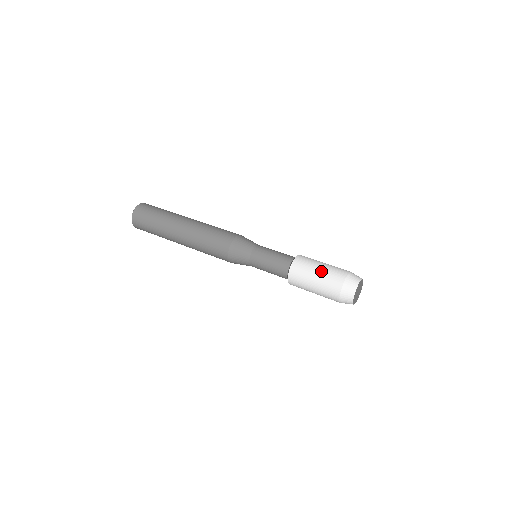
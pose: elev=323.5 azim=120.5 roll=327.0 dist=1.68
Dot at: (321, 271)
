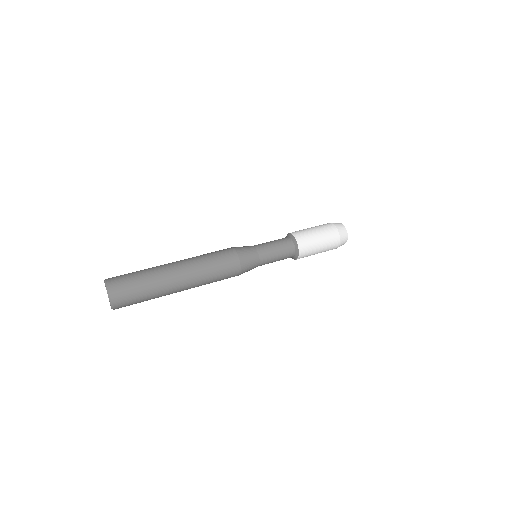
Dot at: (321, 239)
